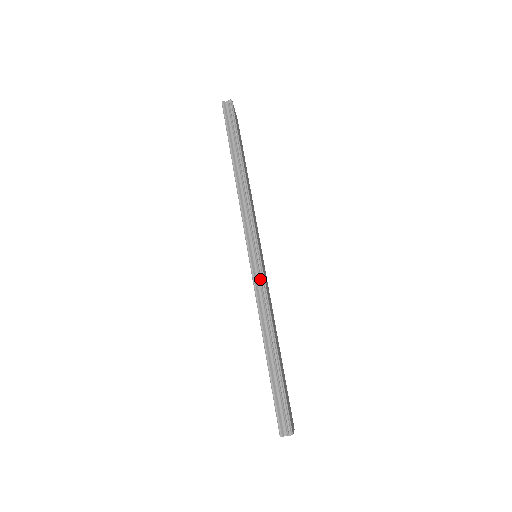
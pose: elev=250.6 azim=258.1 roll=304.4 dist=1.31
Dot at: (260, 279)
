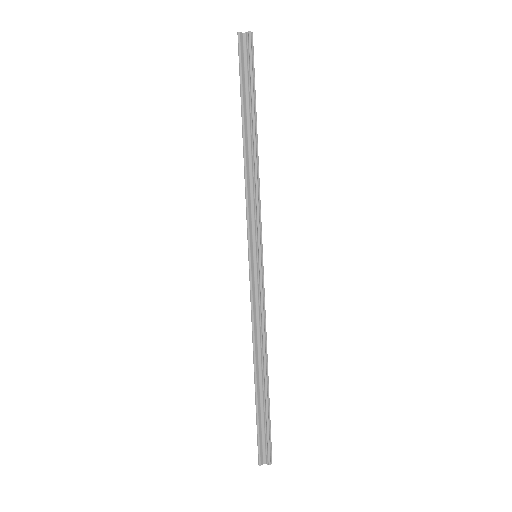
Dot at: (259, 294)
